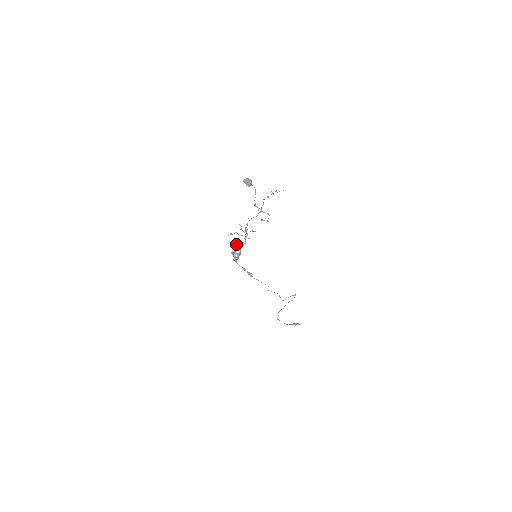
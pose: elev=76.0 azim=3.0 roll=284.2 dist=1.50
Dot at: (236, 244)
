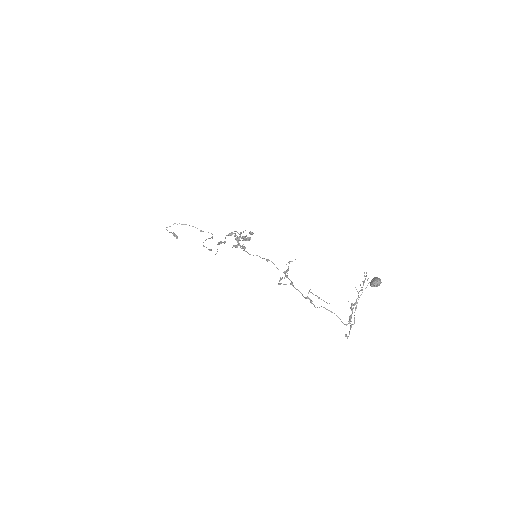
Dot at: occluded
